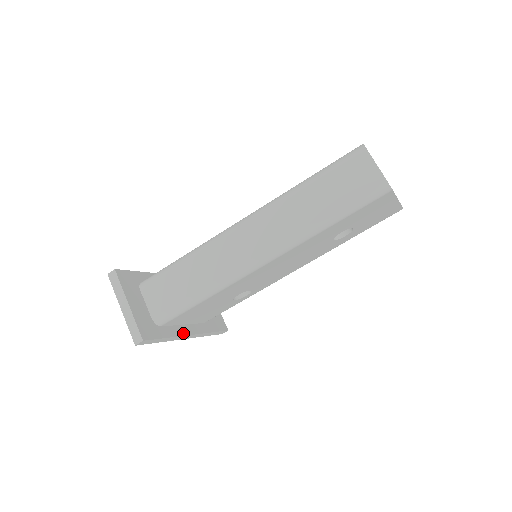
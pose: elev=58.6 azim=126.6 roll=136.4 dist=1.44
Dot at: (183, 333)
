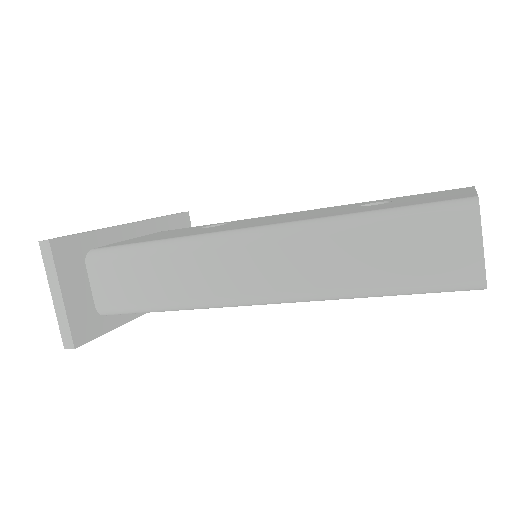
Dot at: (138, 313)
